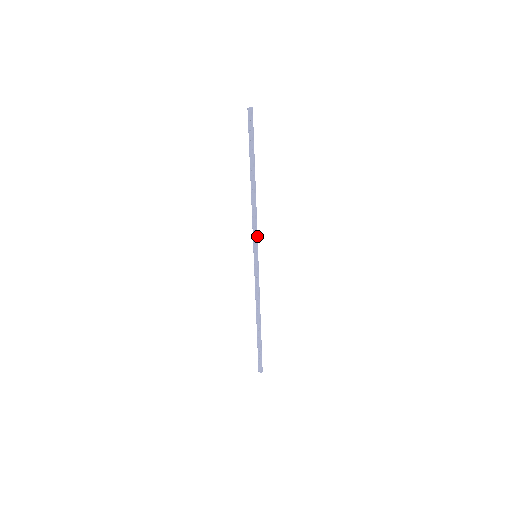
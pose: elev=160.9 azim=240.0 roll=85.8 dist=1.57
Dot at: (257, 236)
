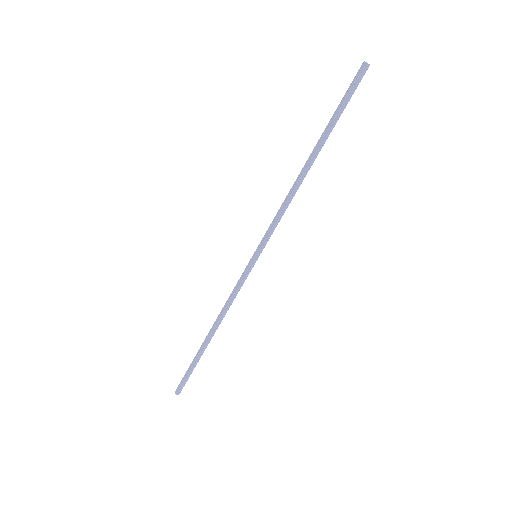
Dot at: (272, 233)
